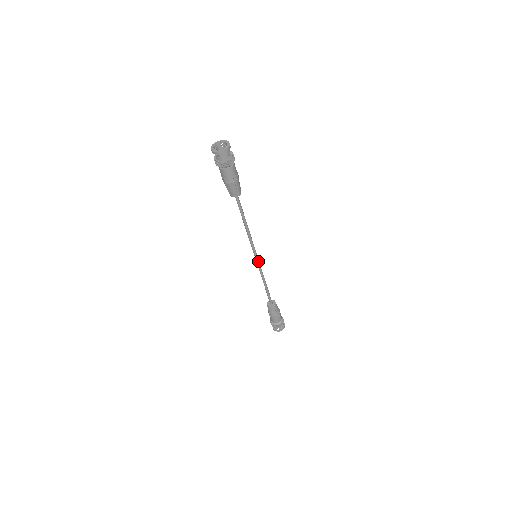
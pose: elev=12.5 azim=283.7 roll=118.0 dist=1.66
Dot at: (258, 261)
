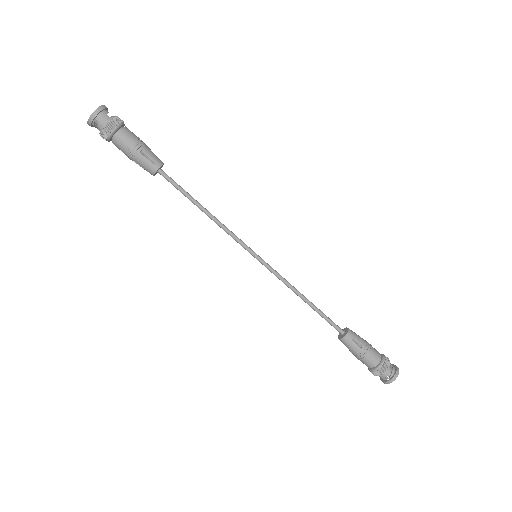
Dot at: (264, 263)
